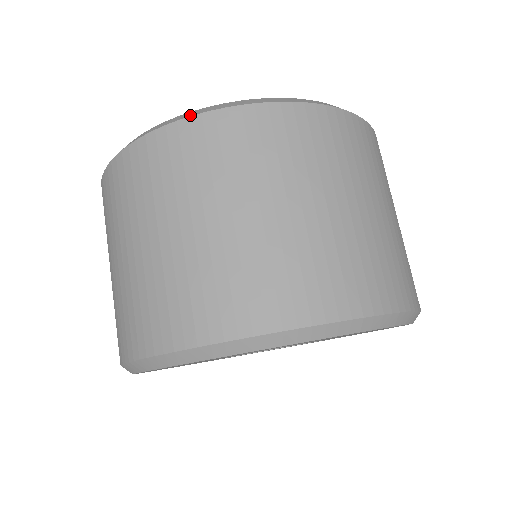
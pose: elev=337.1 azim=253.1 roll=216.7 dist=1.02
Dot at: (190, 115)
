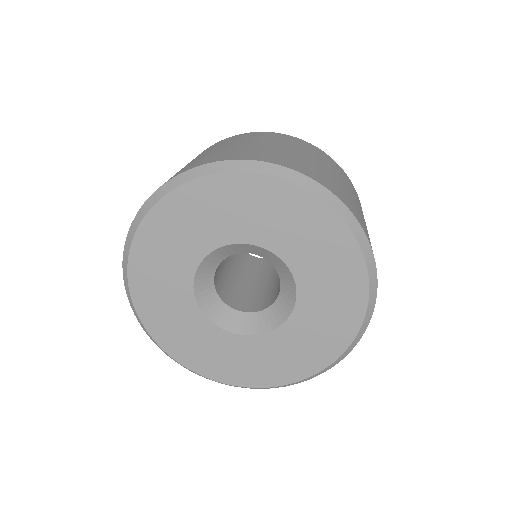
Dot at: occluded
